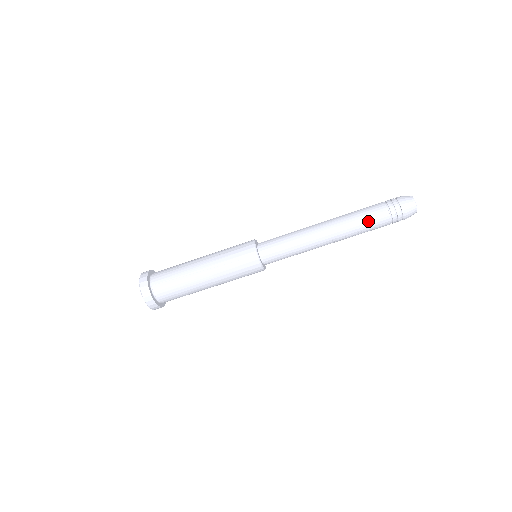
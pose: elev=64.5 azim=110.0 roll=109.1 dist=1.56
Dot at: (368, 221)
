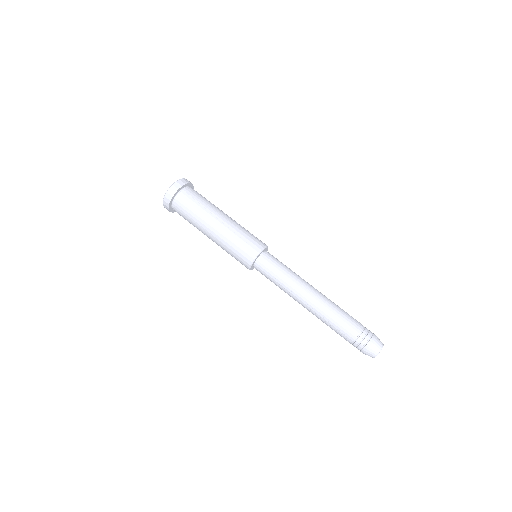
Dot at: (342, 321)
